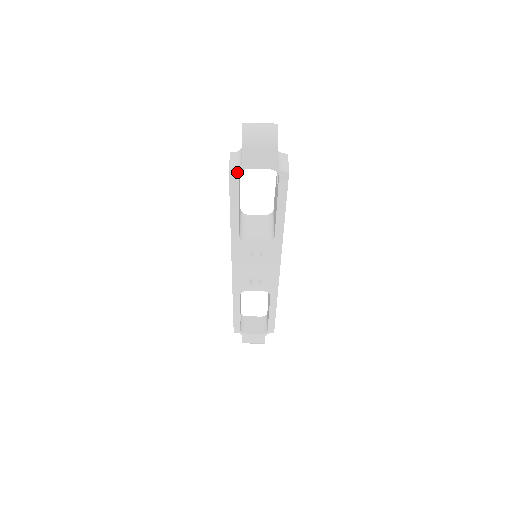
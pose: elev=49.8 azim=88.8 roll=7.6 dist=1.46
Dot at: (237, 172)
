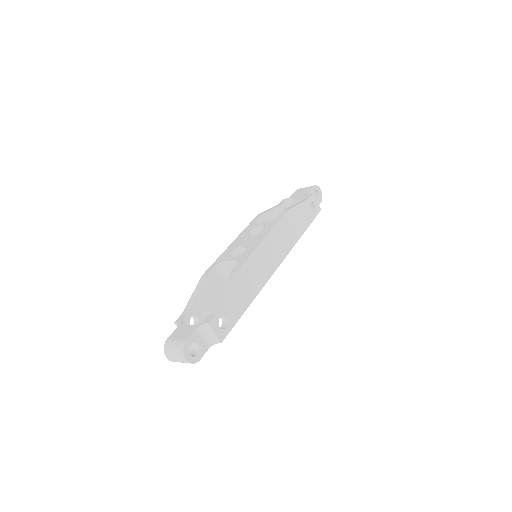
Dot at: occluded
